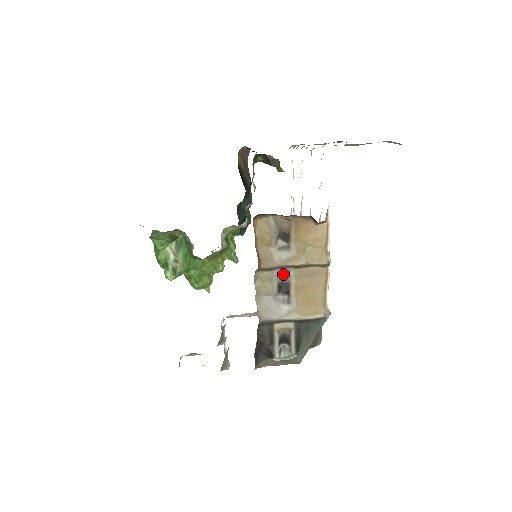
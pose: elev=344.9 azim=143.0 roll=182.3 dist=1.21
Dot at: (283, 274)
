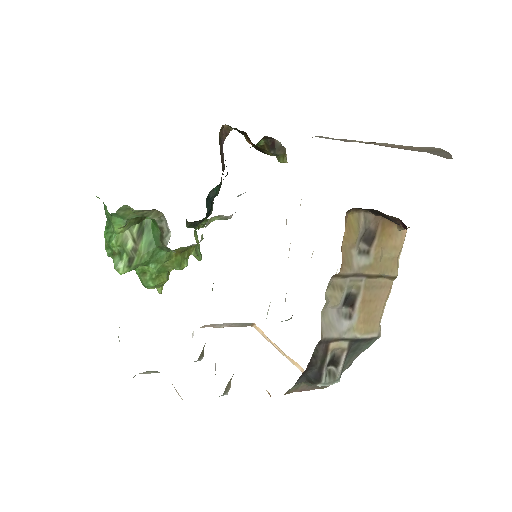
Dot at: (354, 283)
